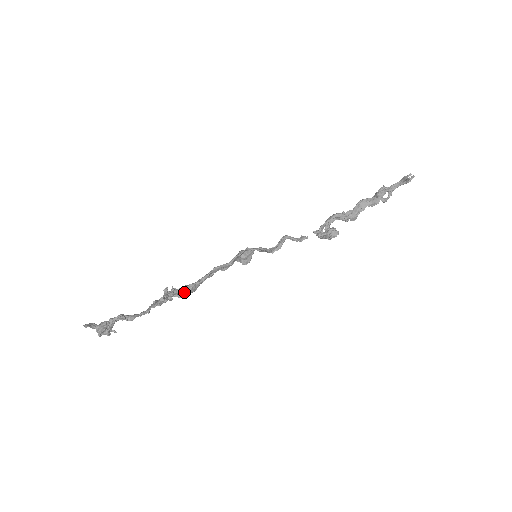
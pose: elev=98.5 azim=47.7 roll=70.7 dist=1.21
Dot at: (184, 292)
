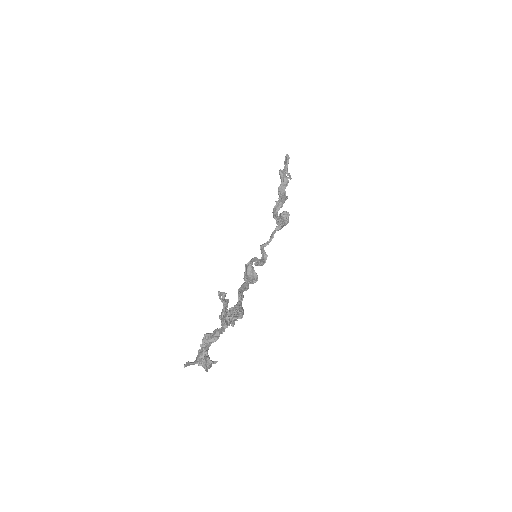
Dot at: (236, 313)
